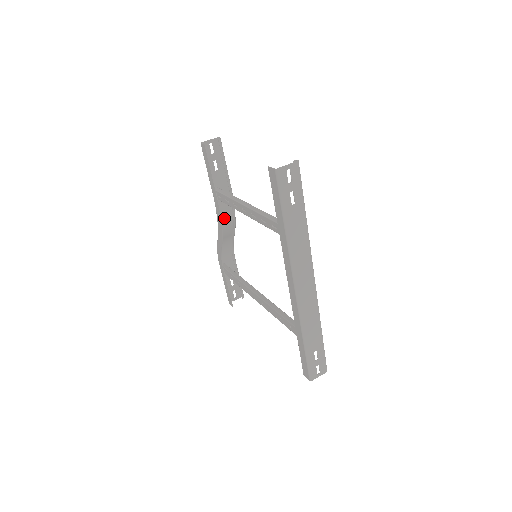
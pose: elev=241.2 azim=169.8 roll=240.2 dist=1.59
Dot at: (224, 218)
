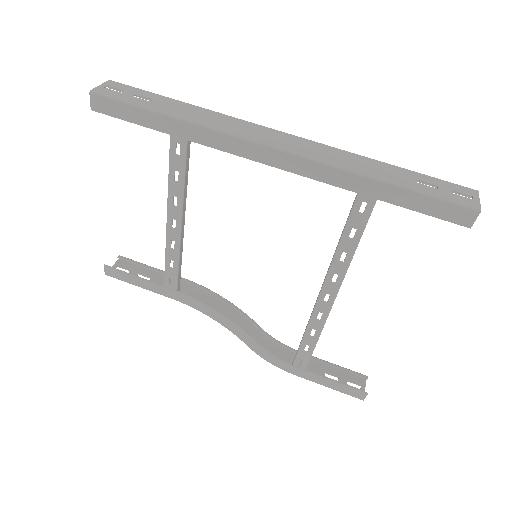
Dot at: occluded
